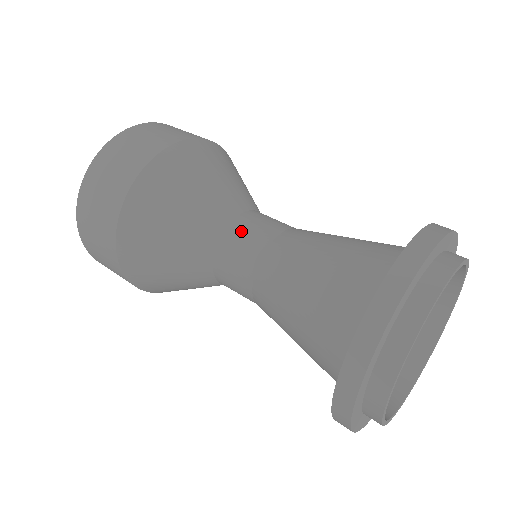
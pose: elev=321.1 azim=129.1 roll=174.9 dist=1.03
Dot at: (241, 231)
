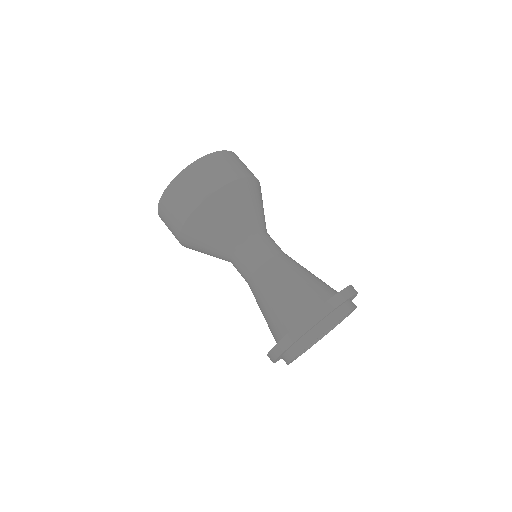
Dot at: (237, 263)
